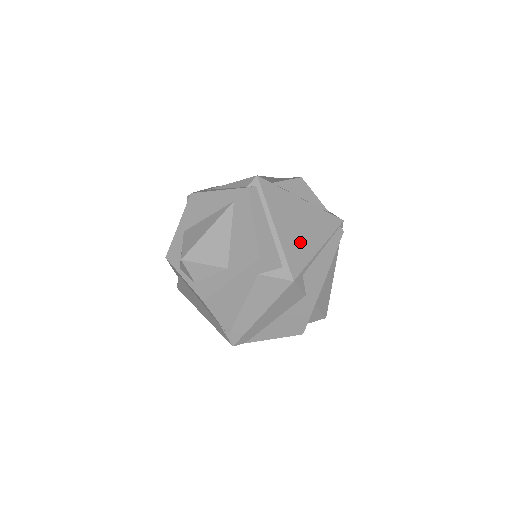
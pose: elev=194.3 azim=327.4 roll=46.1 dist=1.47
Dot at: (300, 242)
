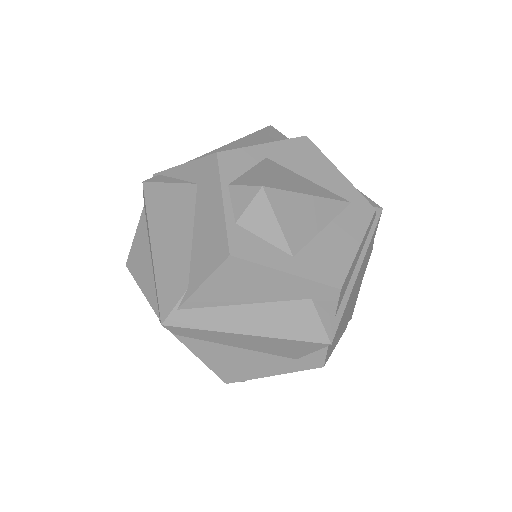
Dot at: occluded
